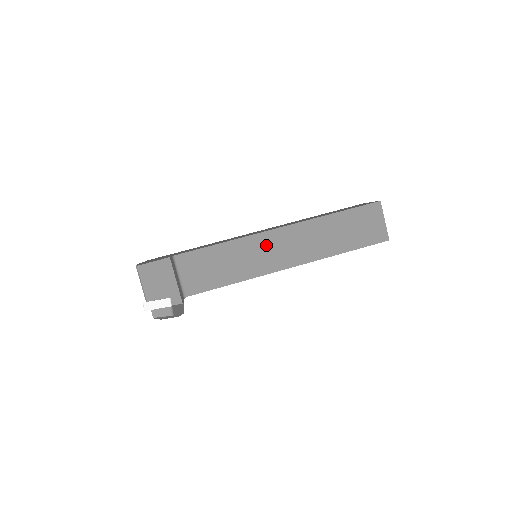
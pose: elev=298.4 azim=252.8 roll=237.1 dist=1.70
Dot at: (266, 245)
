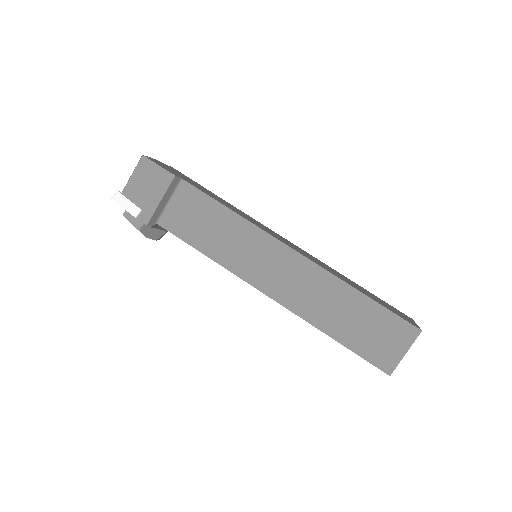
Dot at: (268, 254)
